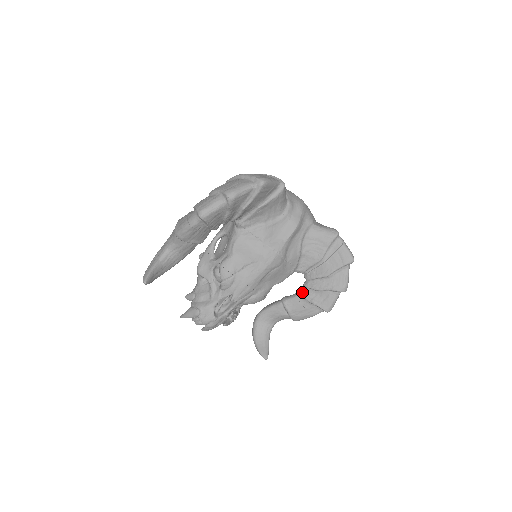
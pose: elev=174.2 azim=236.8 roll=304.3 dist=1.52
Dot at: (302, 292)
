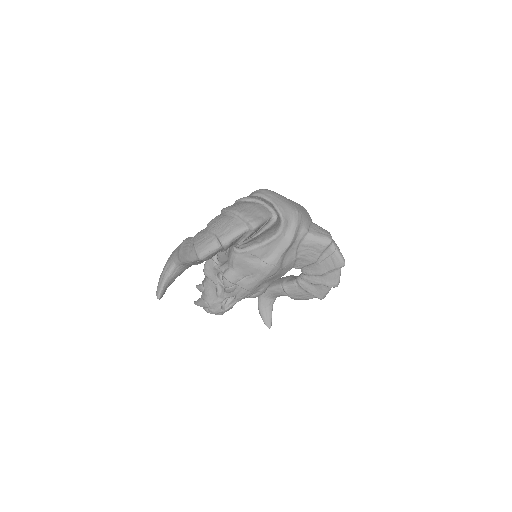
Dot at: (299, 282)
